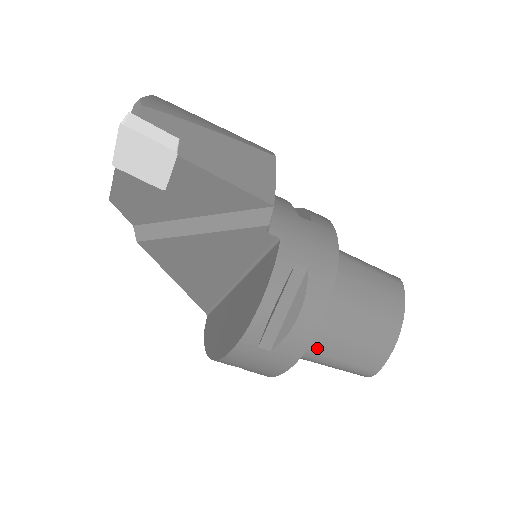
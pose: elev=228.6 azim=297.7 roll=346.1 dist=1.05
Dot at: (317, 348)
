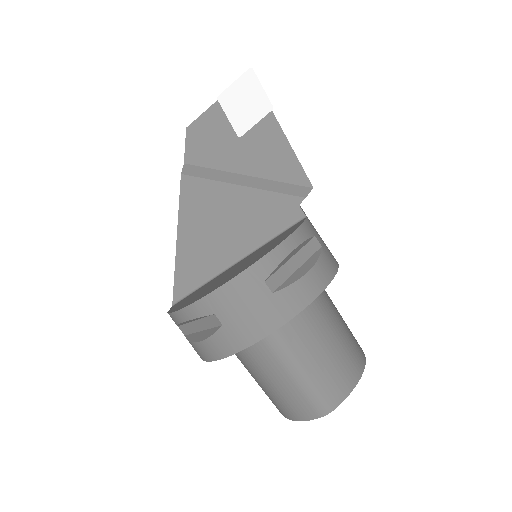
Dot at: (296, 340)
